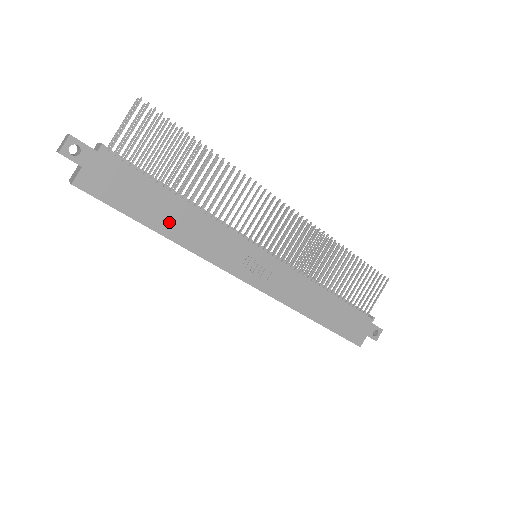
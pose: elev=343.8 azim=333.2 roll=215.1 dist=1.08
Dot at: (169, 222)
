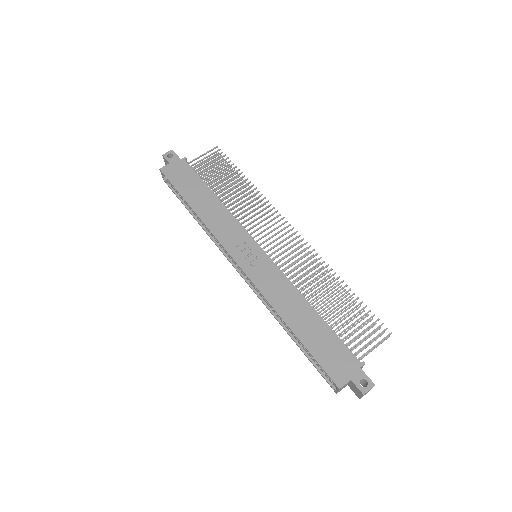
Dot at: (200, 204)
